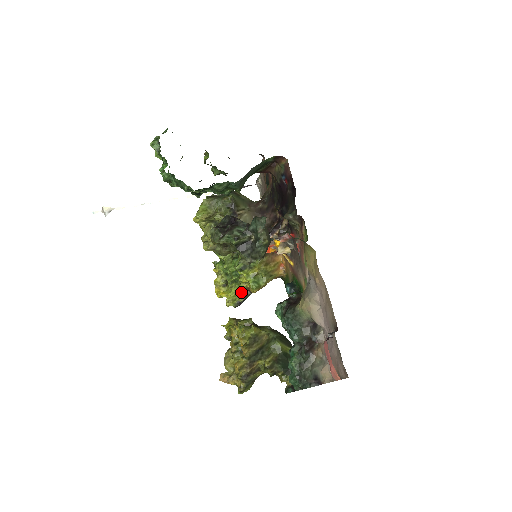
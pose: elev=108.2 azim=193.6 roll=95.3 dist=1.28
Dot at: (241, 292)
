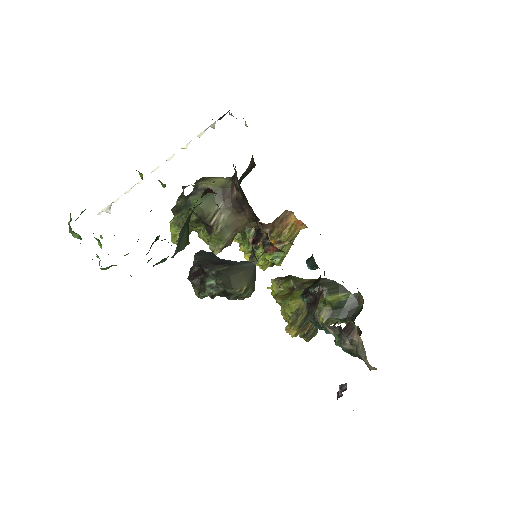
Dot at: occluded
